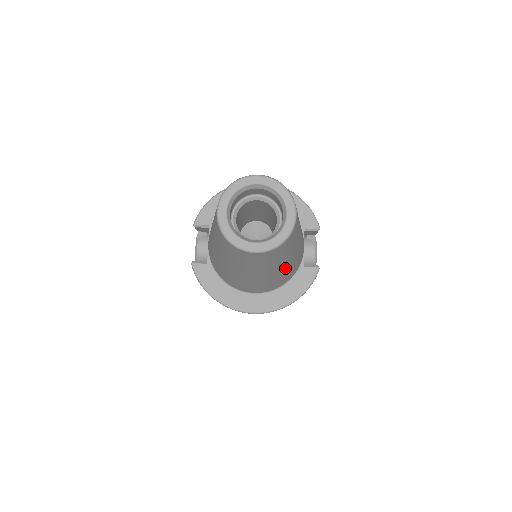
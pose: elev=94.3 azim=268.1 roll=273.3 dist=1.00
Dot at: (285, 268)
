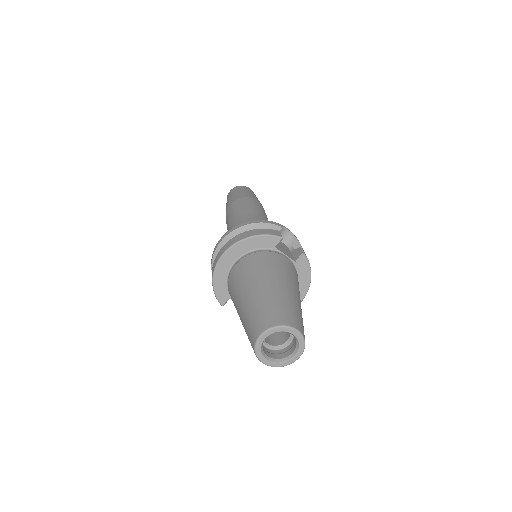
Dot at: occluded
